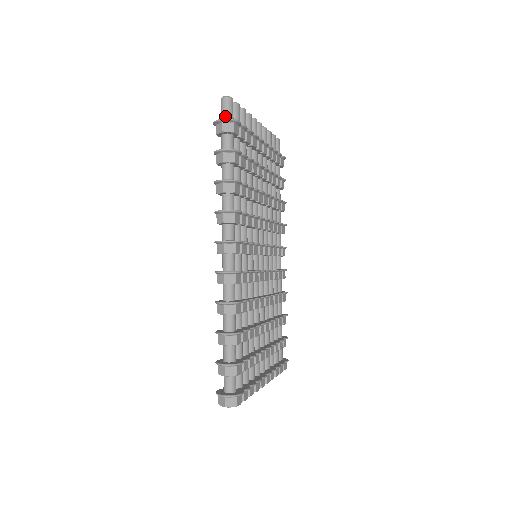
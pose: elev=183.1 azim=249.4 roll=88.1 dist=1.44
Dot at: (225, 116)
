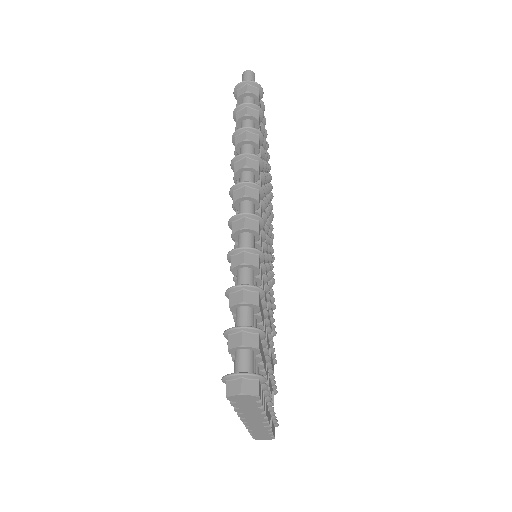
Dot at: occluded
